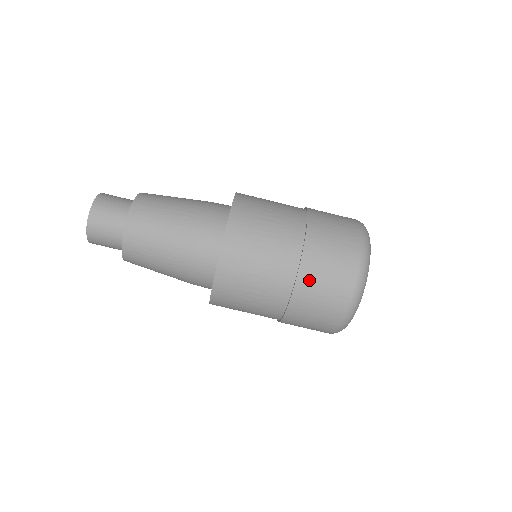
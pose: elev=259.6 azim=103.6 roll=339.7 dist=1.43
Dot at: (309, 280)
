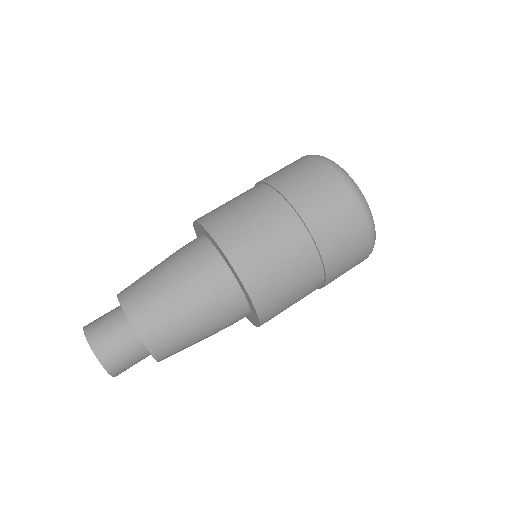
Dot at: (322, 227)
